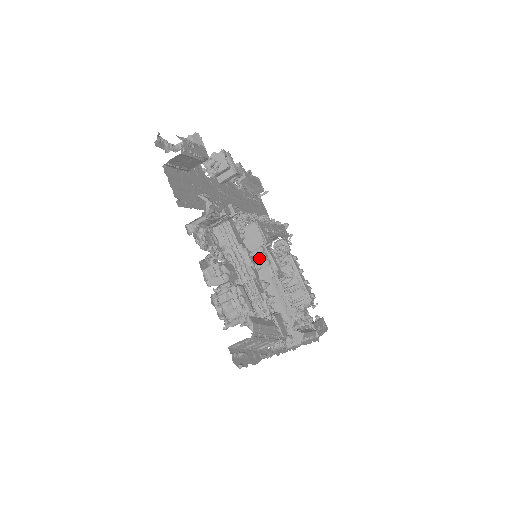
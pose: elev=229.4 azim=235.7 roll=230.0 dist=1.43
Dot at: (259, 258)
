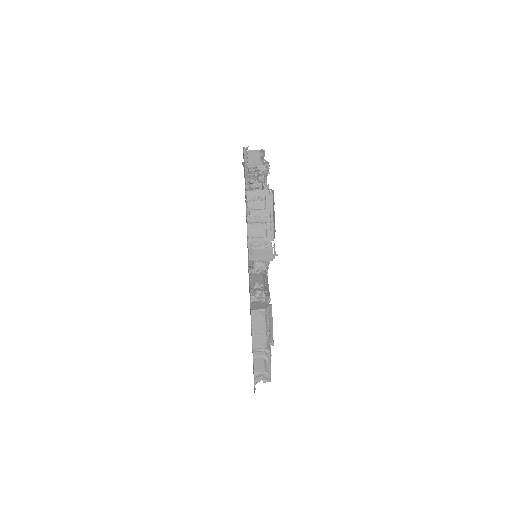
Dot at: occluded
